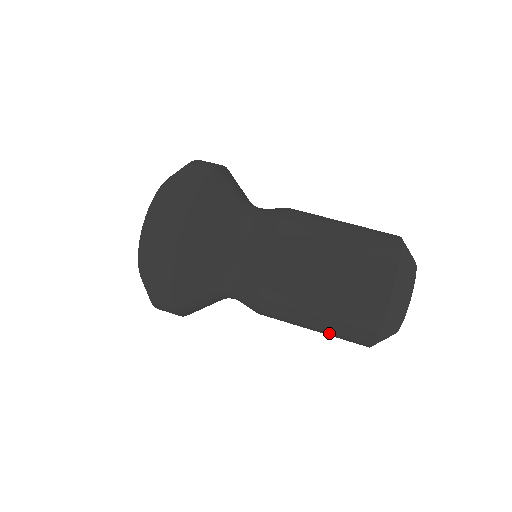
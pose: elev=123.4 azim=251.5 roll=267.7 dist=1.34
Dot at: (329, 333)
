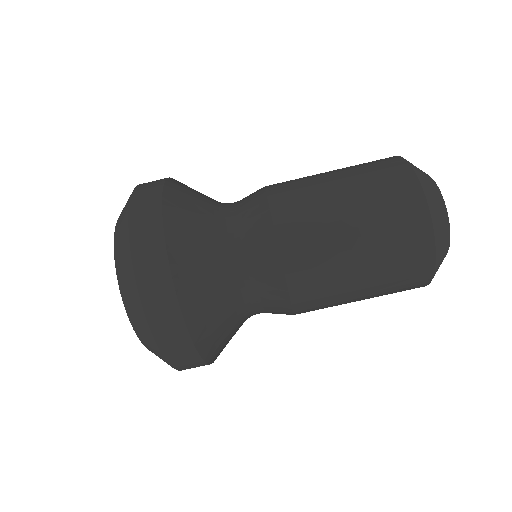
Dot at: occluded
